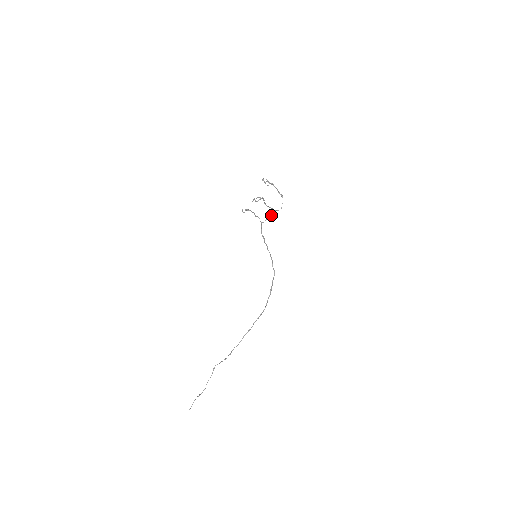
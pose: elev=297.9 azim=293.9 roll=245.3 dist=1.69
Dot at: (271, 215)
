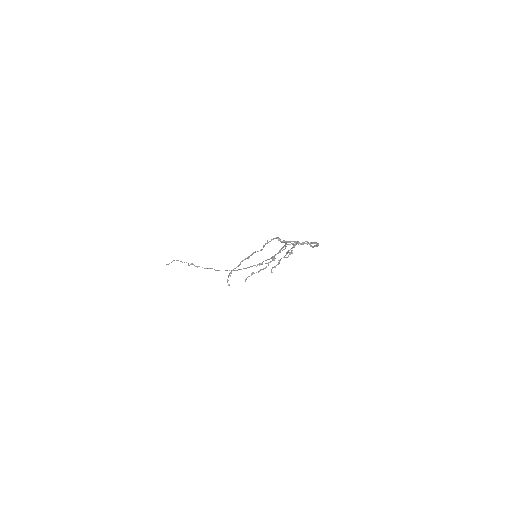
Dot at: (294, 242)
